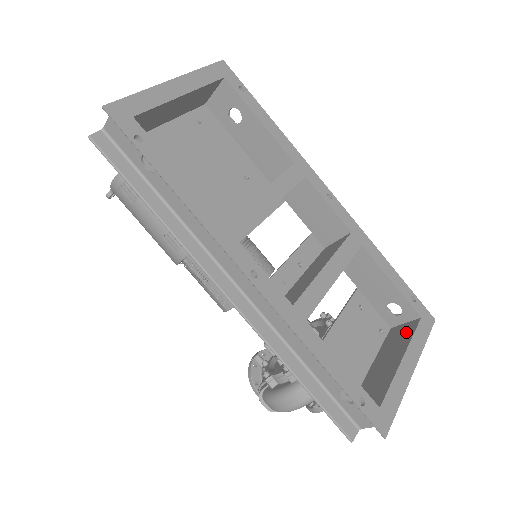
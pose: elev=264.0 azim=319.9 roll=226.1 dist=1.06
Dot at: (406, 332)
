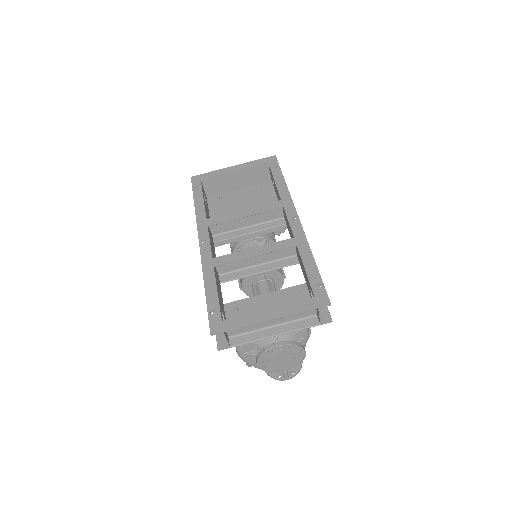
Dot at: occluded
